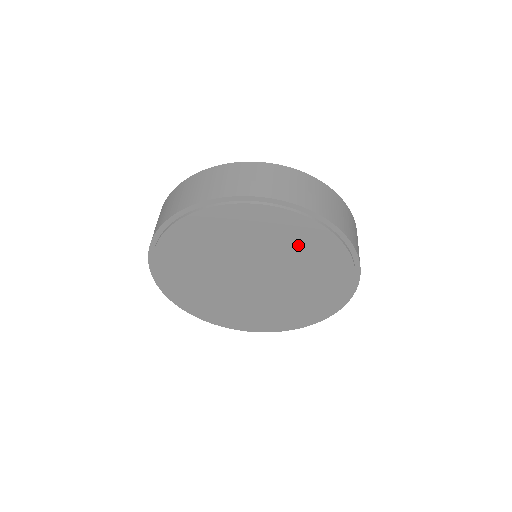
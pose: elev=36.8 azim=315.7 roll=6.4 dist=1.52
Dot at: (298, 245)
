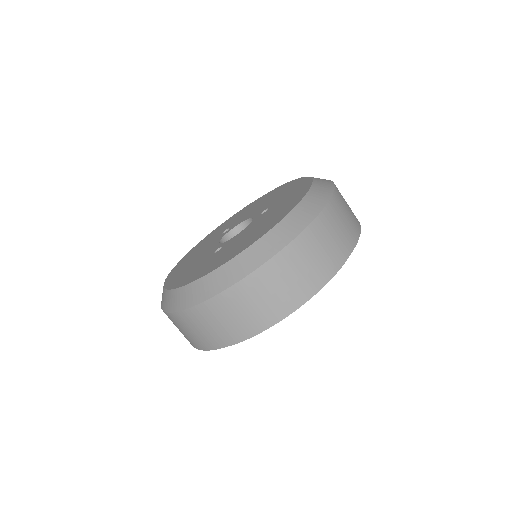
Dot at: occluded
